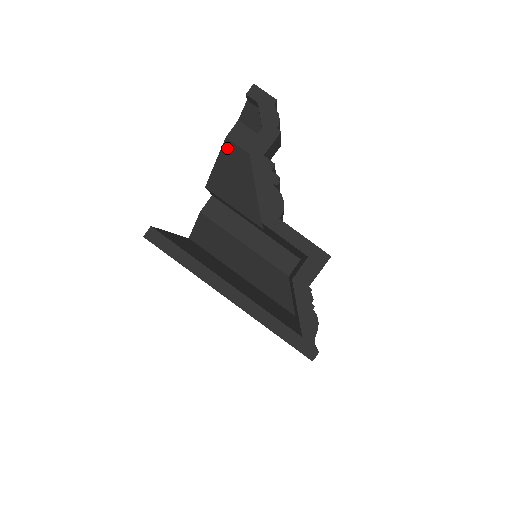
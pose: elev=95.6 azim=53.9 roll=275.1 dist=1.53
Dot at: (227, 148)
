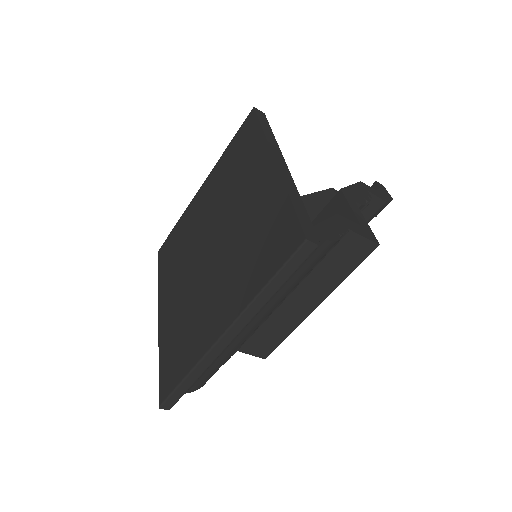
Dot at: (325, 193)
